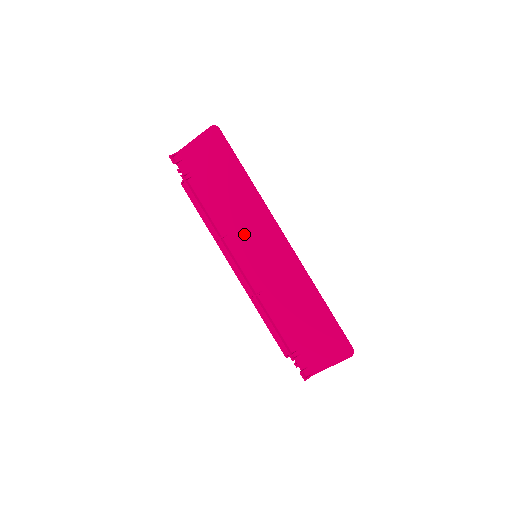
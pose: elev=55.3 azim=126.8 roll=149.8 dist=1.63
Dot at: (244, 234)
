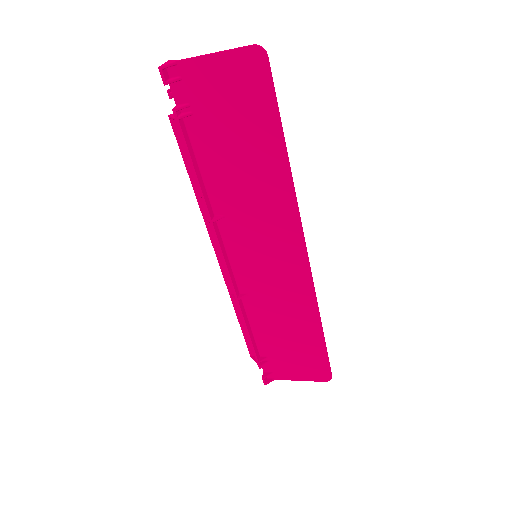
Dot at: (249, 226)
